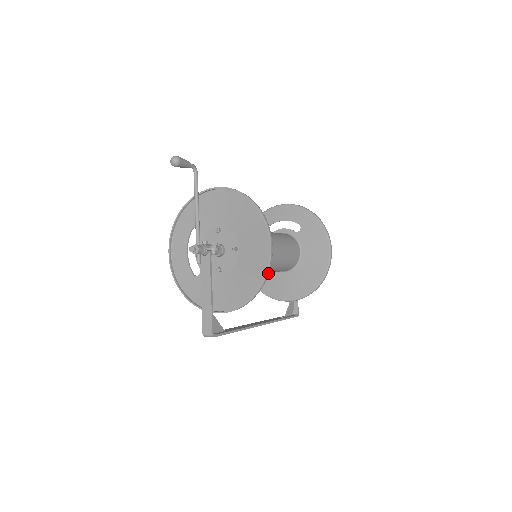
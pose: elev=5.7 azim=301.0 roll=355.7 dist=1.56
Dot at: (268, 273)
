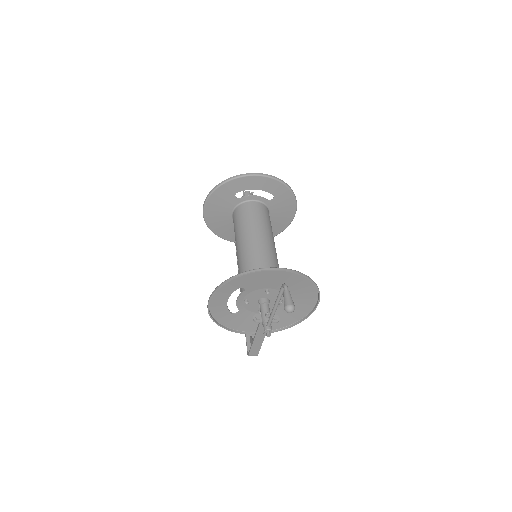
Dot at: (307, 317)
